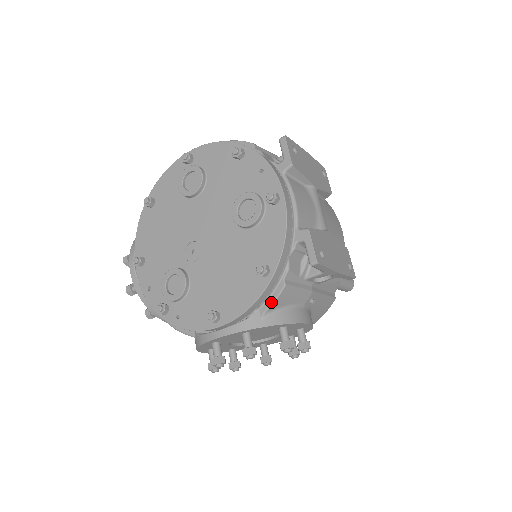
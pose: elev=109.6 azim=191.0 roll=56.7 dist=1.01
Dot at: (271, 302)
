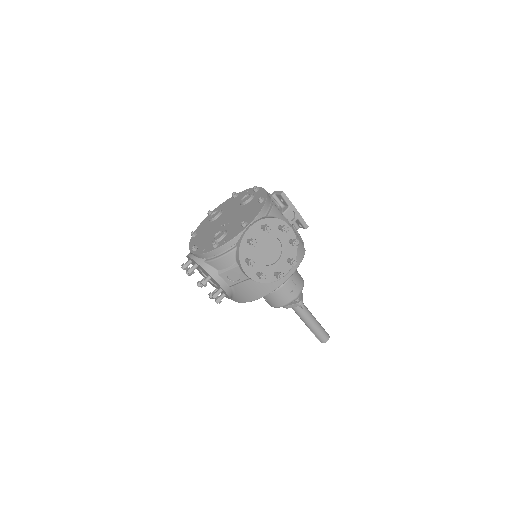
Dot at: (270, 211)
